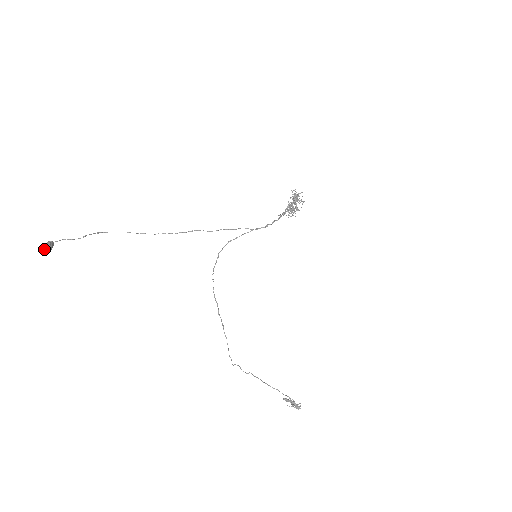
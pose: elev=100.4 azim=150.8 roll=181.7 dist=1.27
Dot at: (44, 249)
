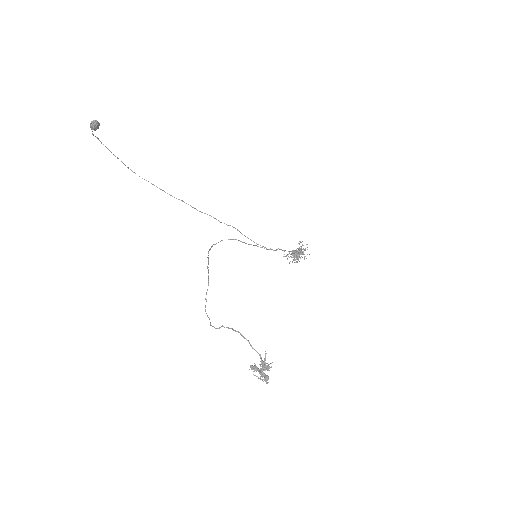
Dot at: (90, 123)
